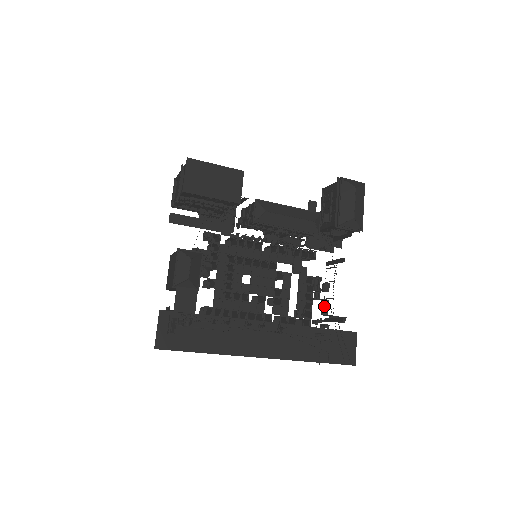
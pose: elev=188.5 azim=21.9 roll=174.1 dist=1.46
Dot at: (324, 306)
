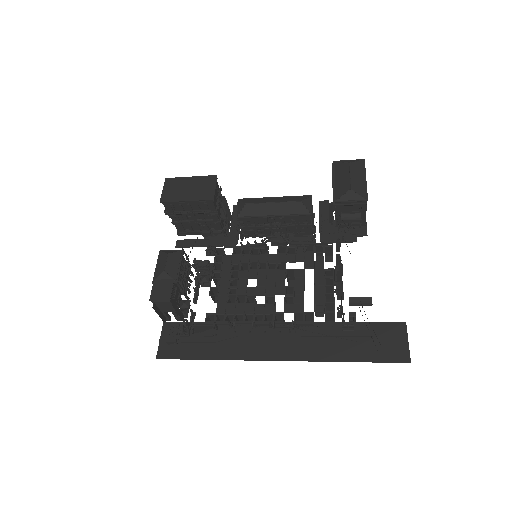
Dot at: occluded
